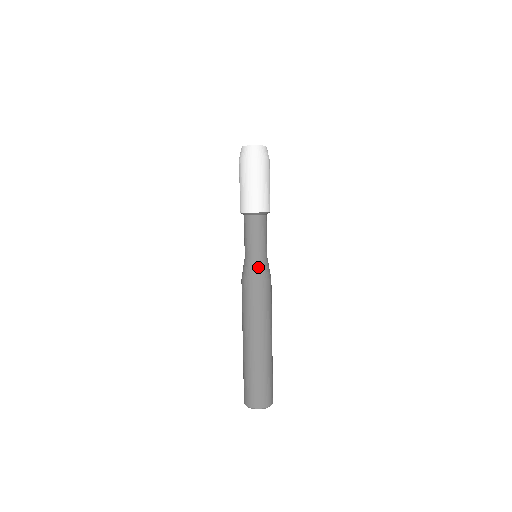
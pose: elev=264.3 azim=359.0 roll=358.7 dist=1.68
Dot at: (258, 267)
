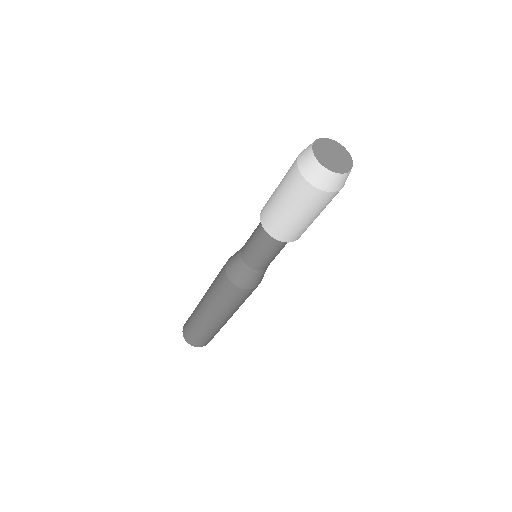
Dot at: (240, 271)
